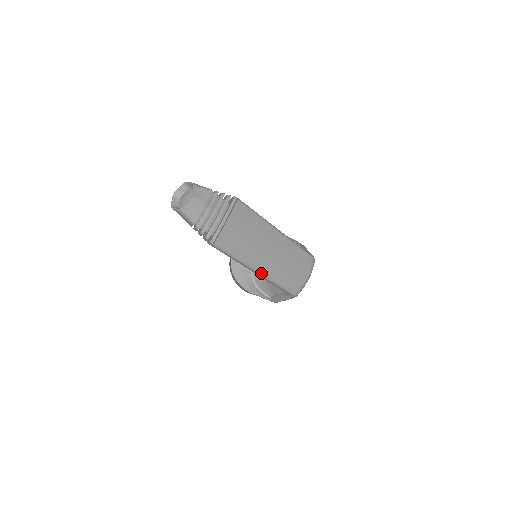
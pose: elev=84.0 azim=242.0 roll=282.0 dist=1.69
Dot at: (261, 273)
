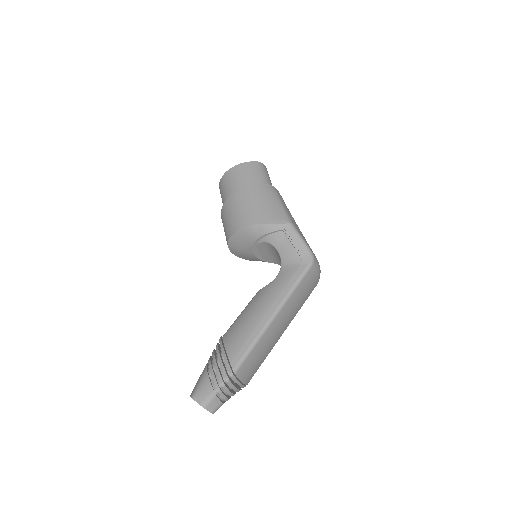
Dot at: occluded
